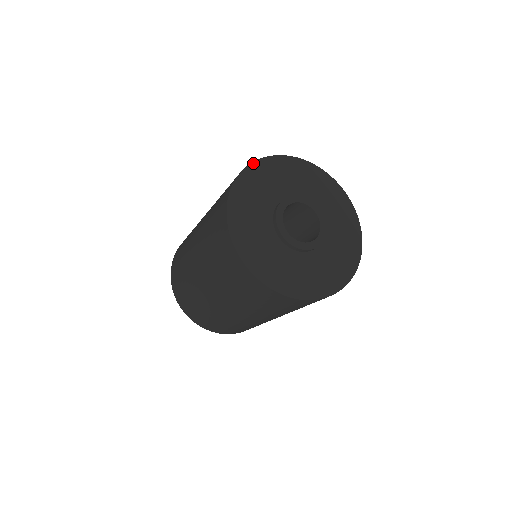
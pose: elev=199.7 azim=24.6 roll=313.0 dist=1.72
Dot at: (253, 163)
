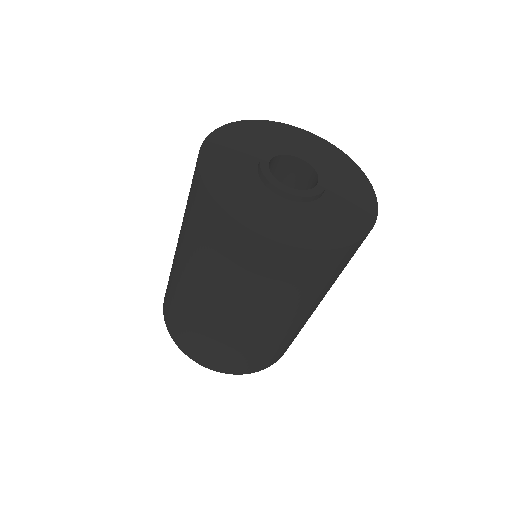
Dot at: (289, 125)
